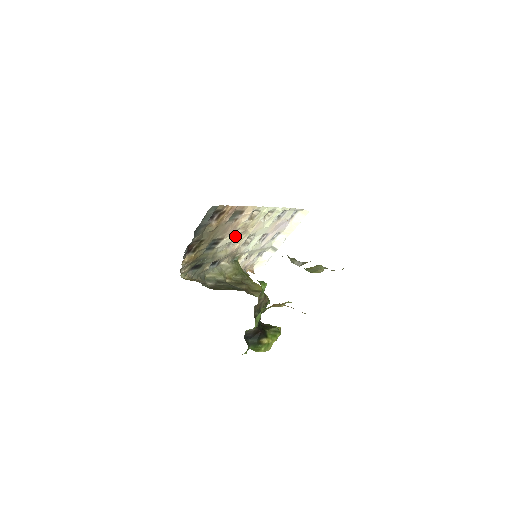
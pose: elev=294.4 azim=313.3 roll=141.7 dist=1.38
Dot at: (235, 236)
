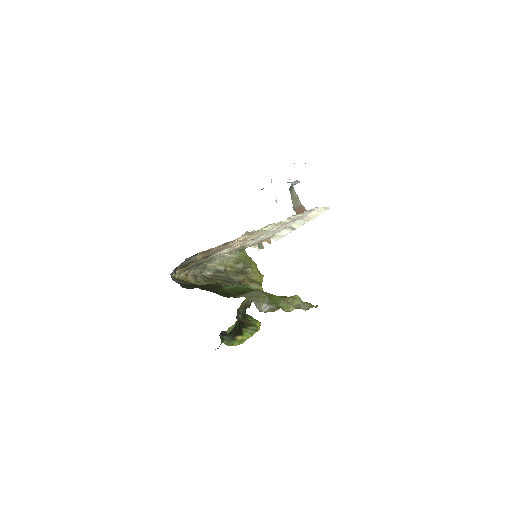
Dot at: occluded
